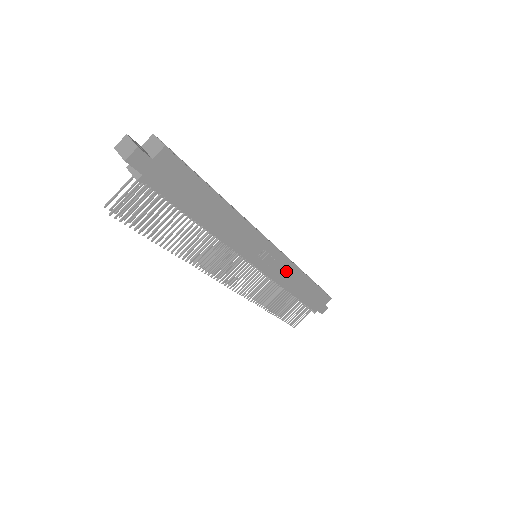
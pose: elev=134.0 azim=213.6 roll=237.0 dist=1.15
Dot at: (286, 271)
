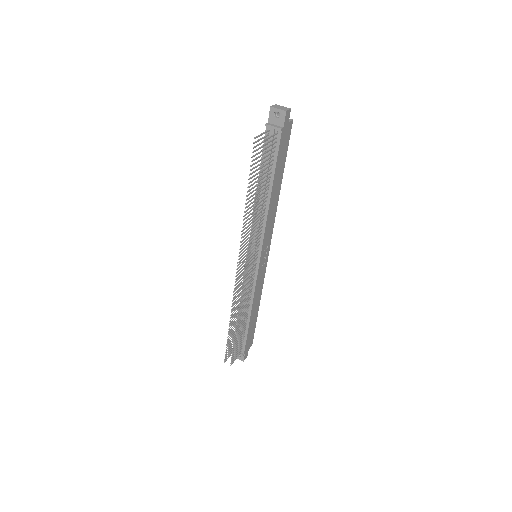
Dot at: (260, 283)
